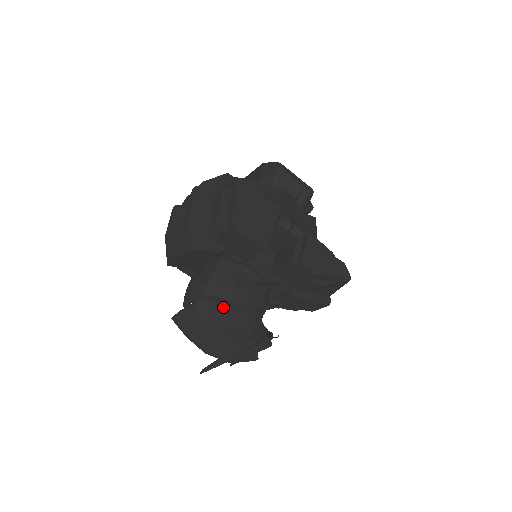
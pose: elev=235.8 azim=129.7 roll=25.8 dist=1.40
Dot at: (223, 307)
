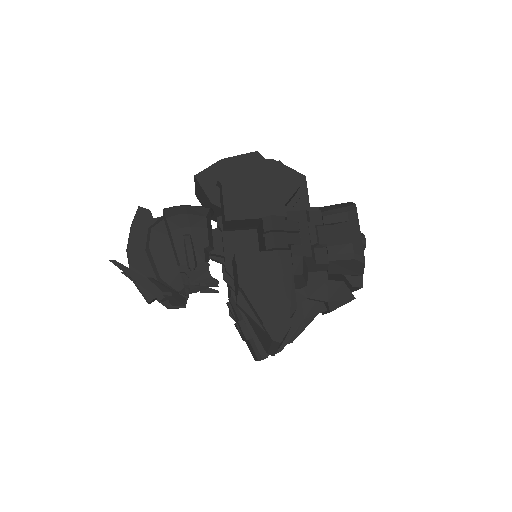
Dot at: (166, 234)
